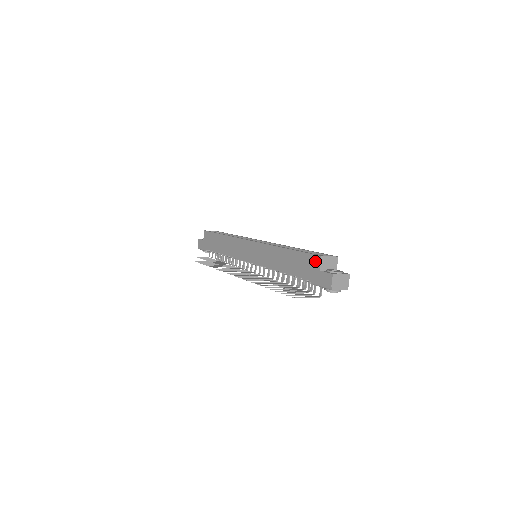
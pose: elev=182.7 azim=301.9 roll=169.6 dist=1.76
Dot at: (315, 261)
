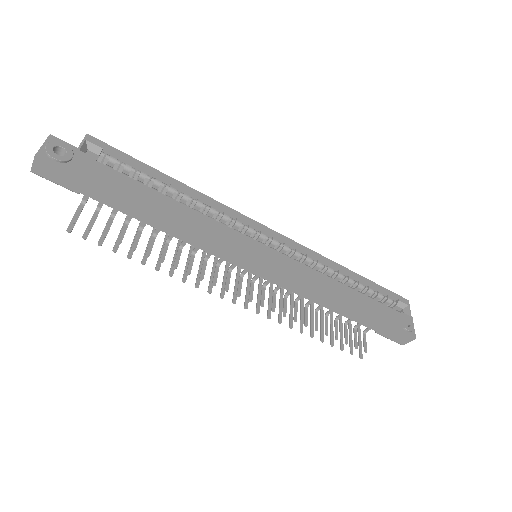
Dot at: (399, 323)
